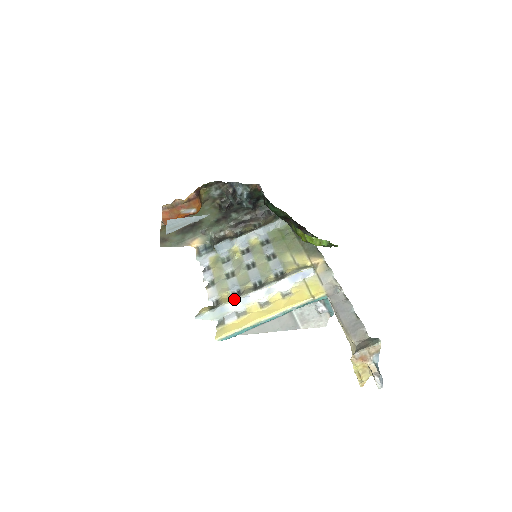
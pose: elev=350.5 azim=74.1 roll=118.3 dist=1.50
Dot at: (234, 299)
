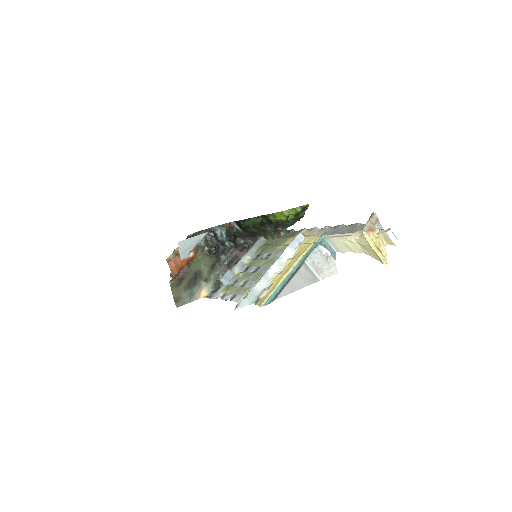
Dot at: (257, 282)
